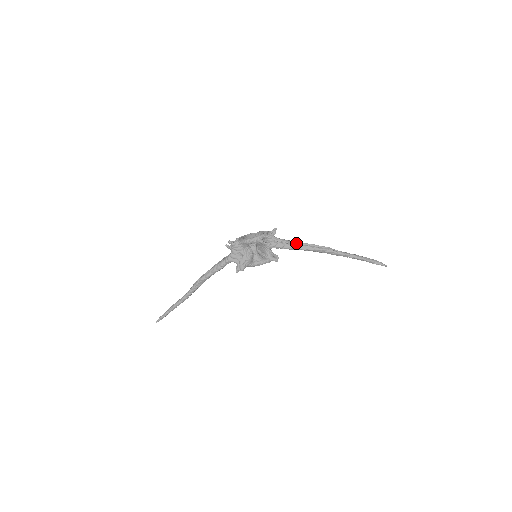
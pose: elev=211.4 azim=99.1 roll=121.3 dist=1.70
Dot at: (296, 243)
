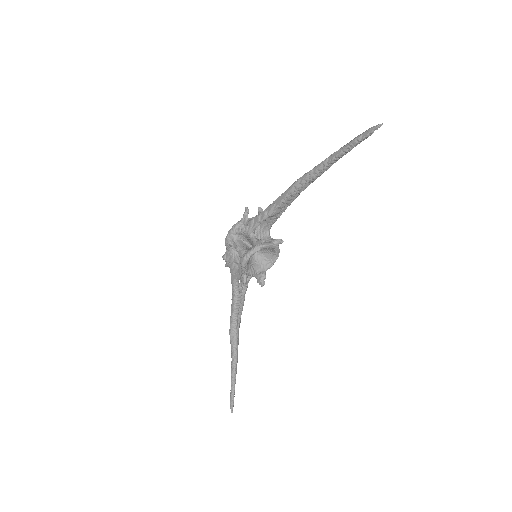
Dot at: occluded
